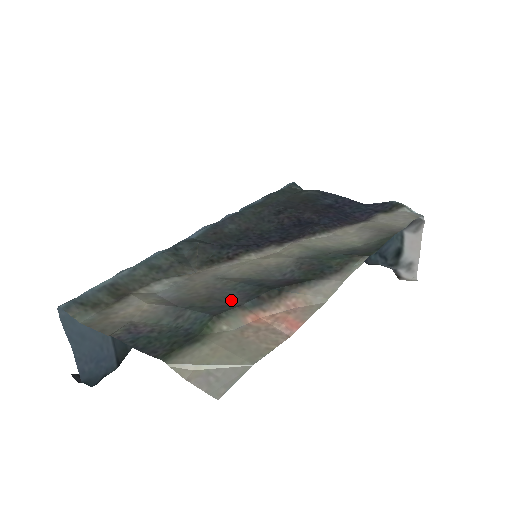
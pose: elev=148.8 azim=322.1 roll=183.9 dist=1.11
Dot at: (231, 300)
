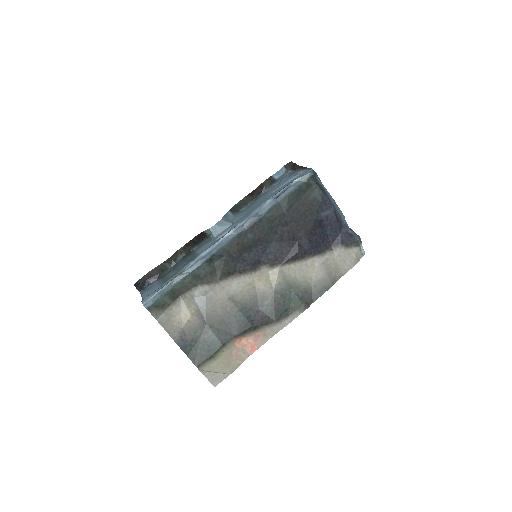
Dot at: (232, 328)
